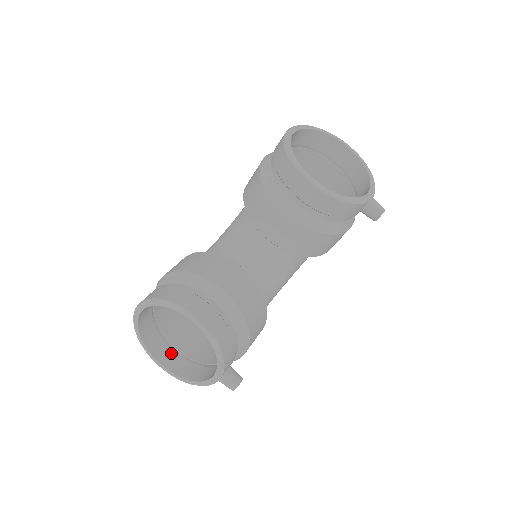
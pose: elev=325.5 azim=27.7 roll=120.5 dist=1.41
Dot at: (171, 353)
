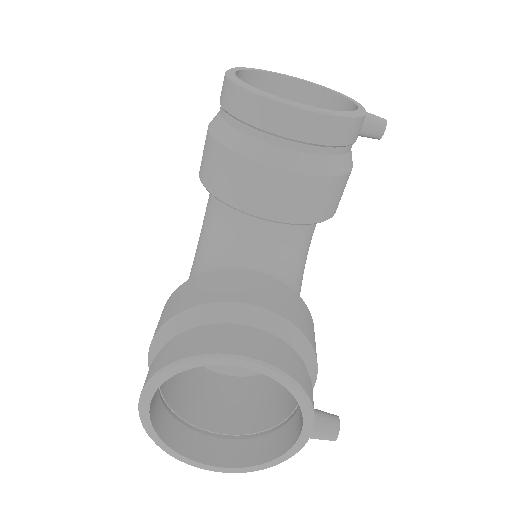
Dot at: (213, 442)
